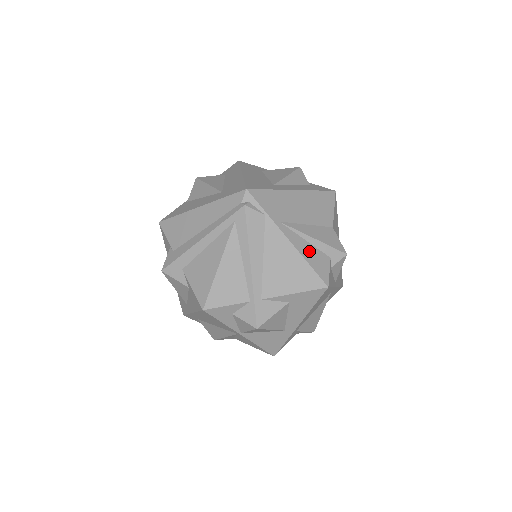
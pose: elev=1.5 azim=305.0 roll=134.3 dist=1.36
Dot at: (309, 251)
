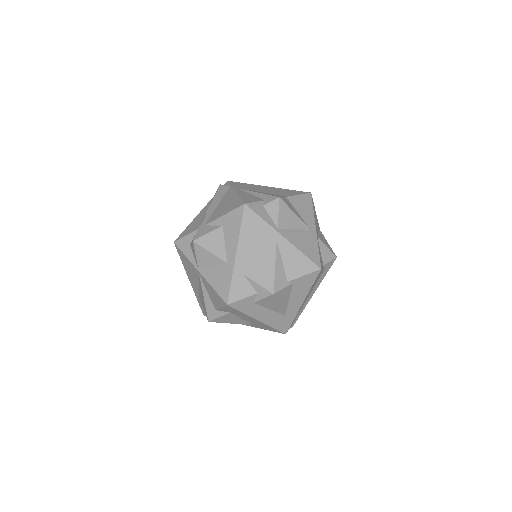
Dot at: (248, 196)
